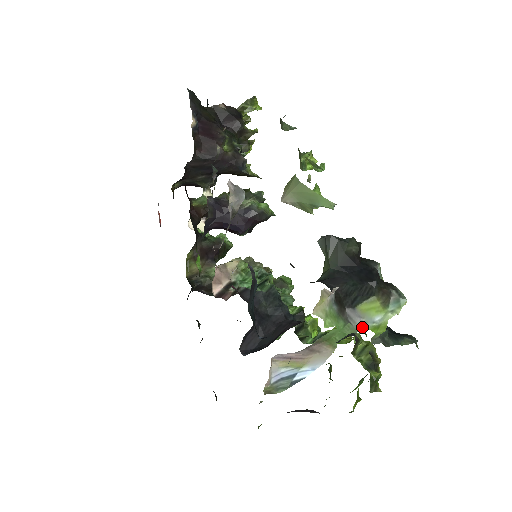
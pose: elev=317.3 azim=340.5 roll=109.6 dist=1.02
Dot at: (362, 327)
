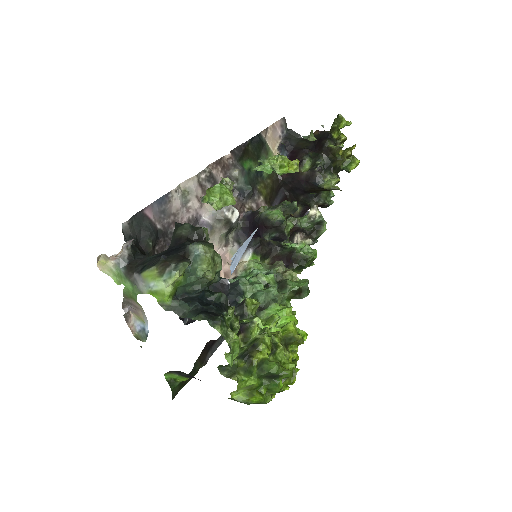
Dot at: (144, 290)
